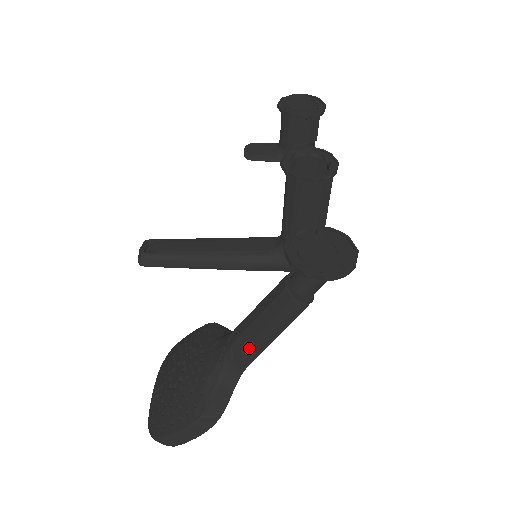
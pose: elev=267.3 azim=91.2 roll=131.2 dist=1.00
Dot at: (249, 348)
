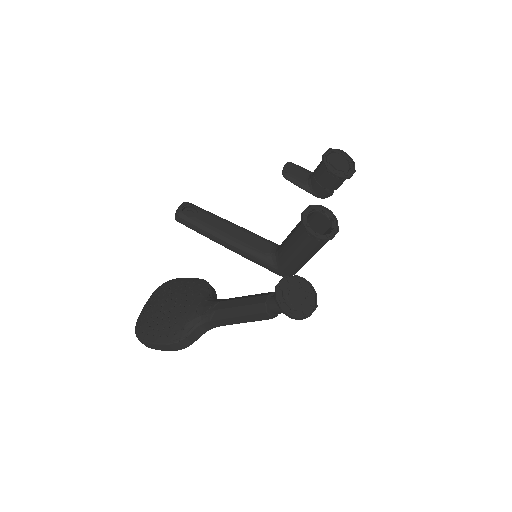
Dot at: (225, 319)
